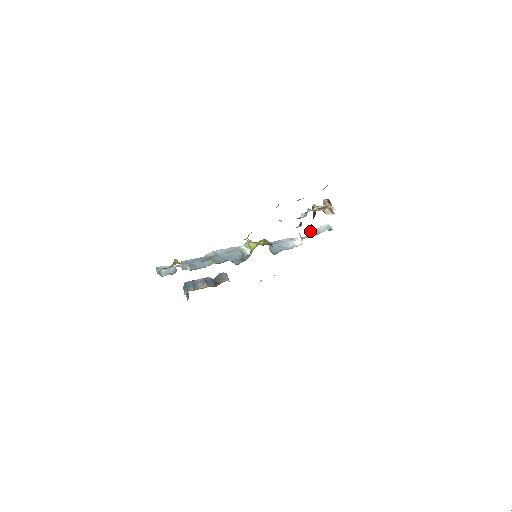
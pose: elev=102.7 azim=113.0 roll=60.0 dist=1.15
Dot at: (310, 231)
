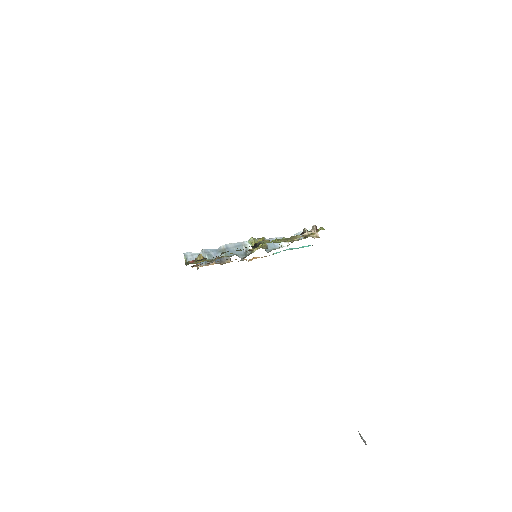
Dot at: (295, 234)
